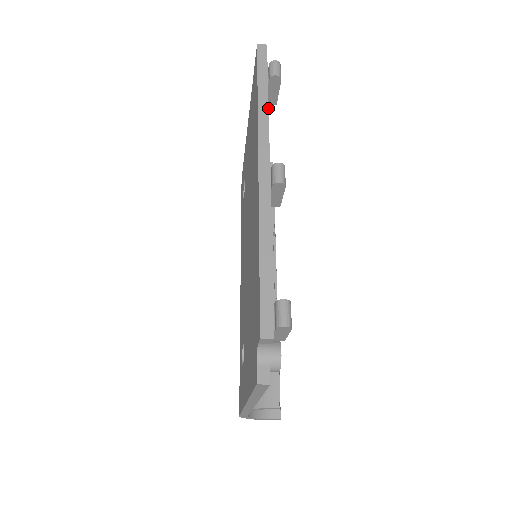
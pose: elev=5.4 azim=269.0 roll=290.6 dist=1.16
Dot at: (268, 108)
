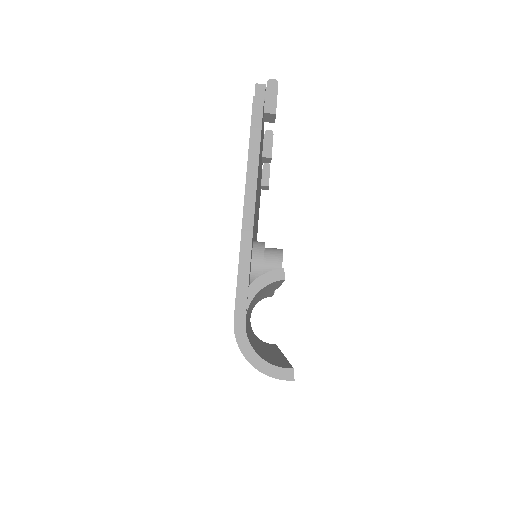
Dot at: occluded
